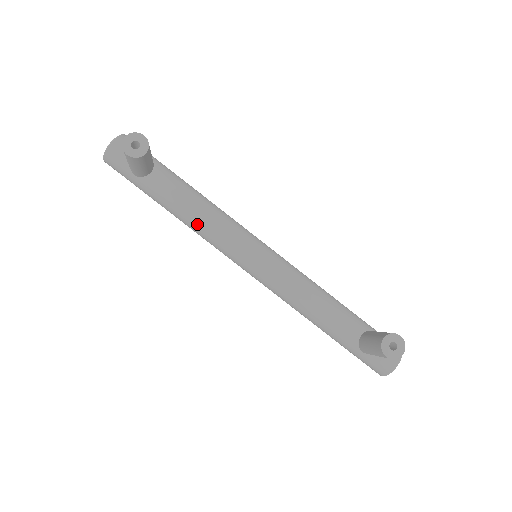
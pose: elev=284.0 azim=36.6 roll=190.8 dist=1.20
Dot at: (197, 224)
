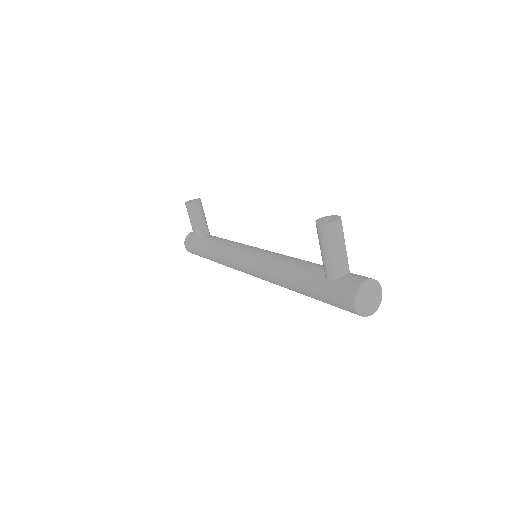
Dot at: (221, 248)
